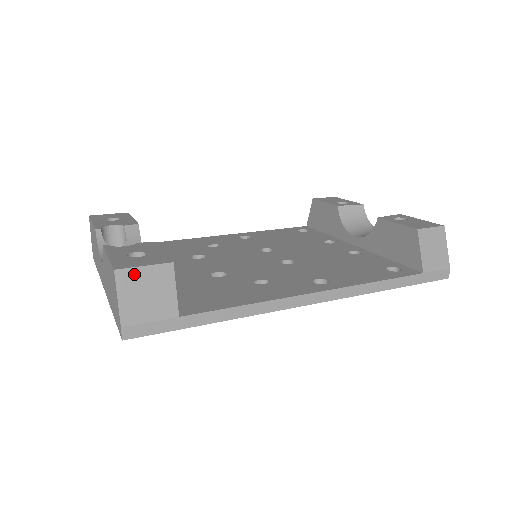
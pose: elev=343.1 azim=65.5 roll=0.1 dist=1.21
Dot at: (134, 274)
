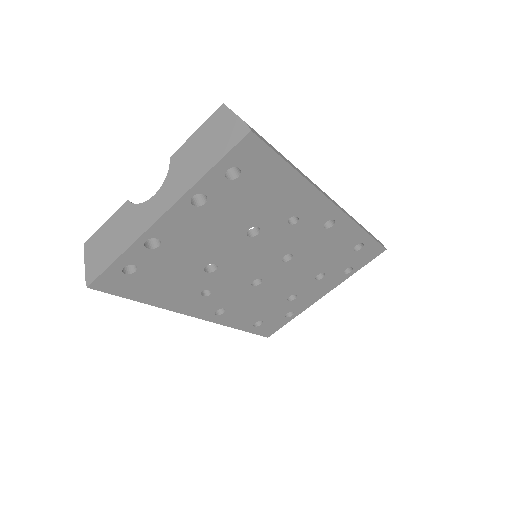
Dot at: occluded
